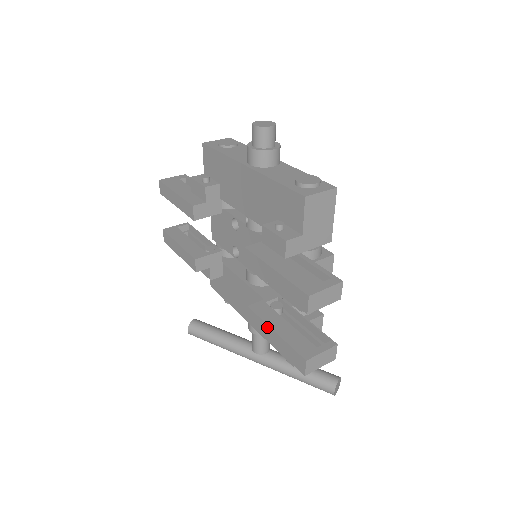
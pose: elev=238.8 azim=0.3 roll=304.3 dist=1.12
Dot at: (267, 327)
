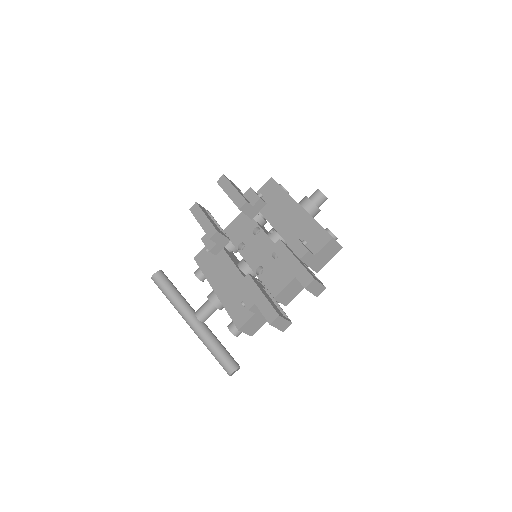
Dot at: (258, 289)
